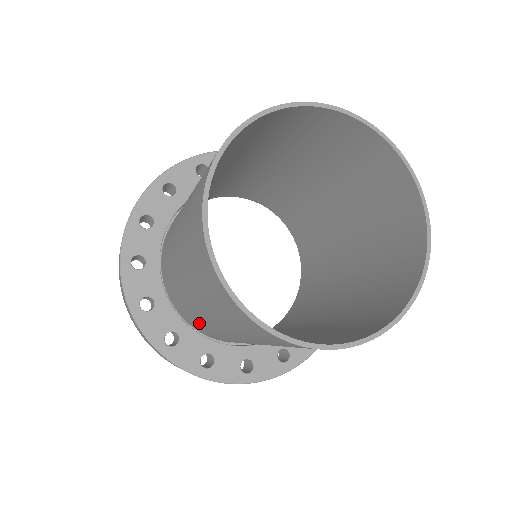
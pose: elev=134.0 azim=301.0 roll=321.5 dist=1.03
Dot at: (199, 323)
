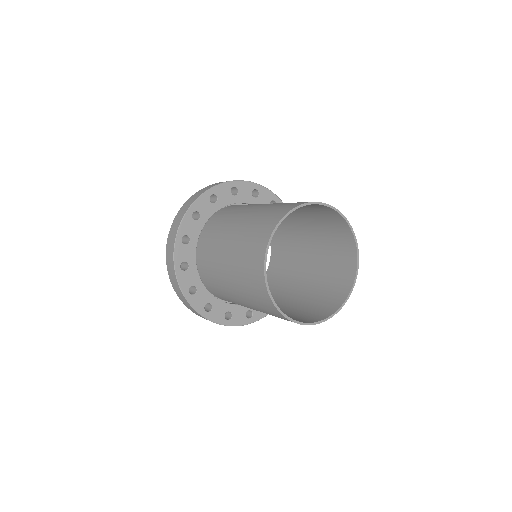
Dot at: occluded
